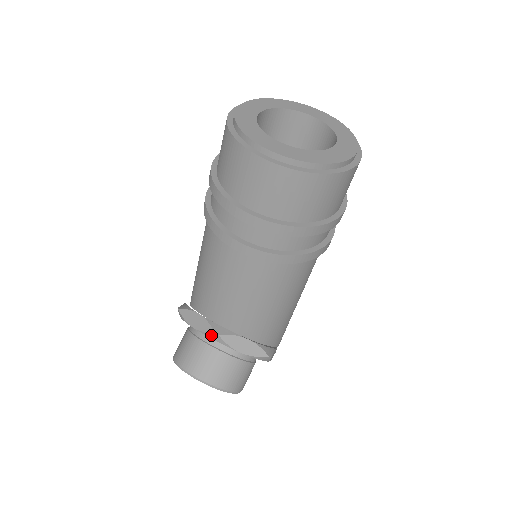
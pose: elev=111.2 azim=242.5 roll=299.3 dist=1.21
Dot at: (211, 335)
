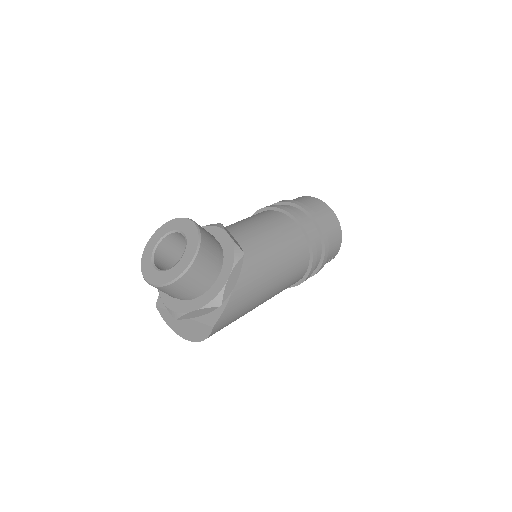
Dot at: (214, 224)
